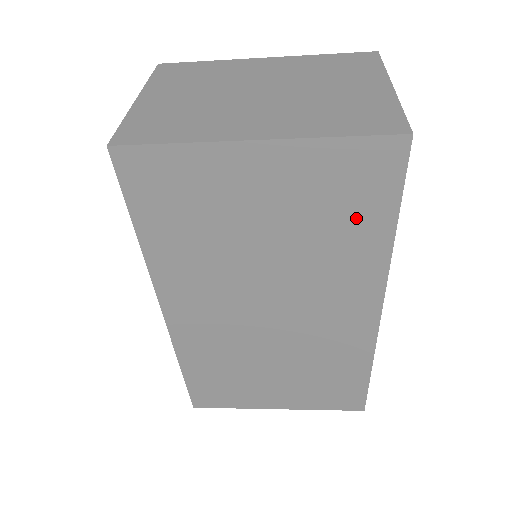
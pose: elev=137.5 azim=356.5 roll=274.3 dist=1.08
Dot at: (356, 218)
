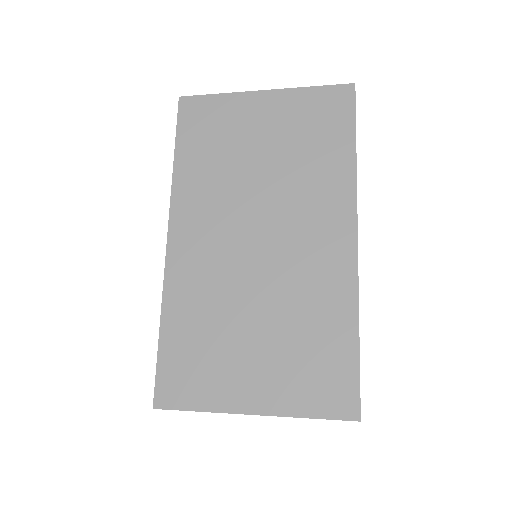
Dot at: (327, 140)
